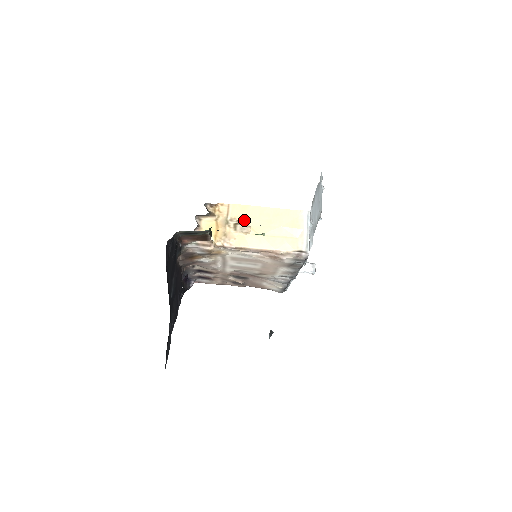
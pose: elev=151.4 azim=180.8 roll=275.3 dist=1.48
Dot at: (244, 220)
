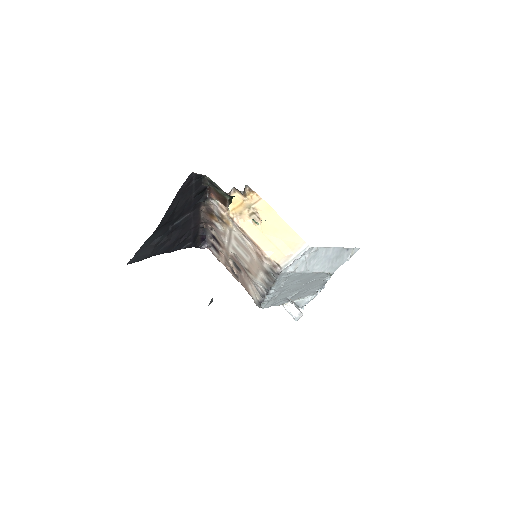
Dot at: (262, 216)
